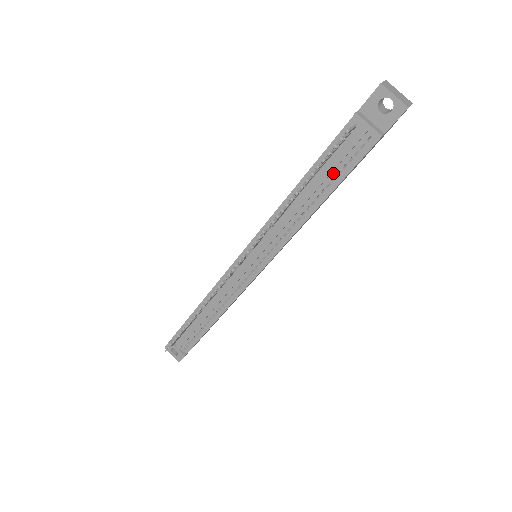
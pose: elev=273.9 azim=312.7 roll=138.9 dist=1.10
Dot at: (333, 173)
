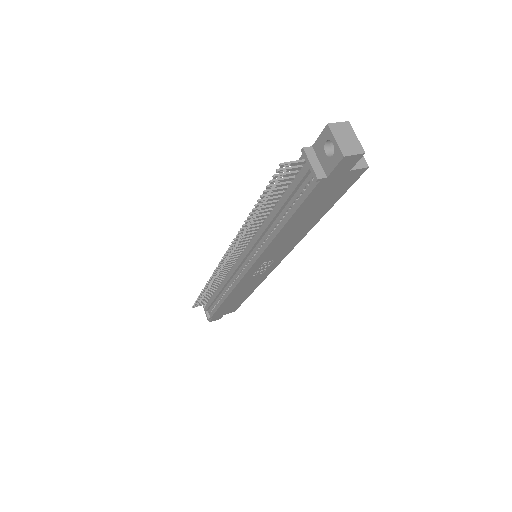
Dot at: (290, 201)
